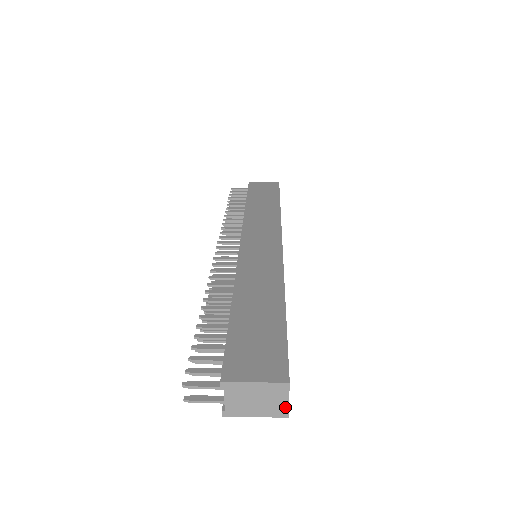
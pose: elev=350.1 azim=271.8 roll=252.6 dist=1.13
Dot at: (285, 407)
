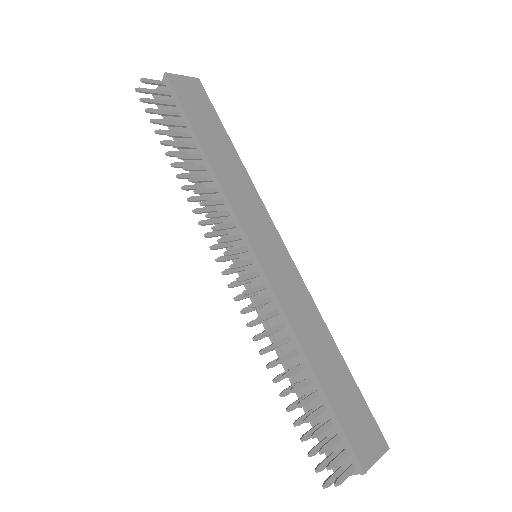
Dot at: occluded
